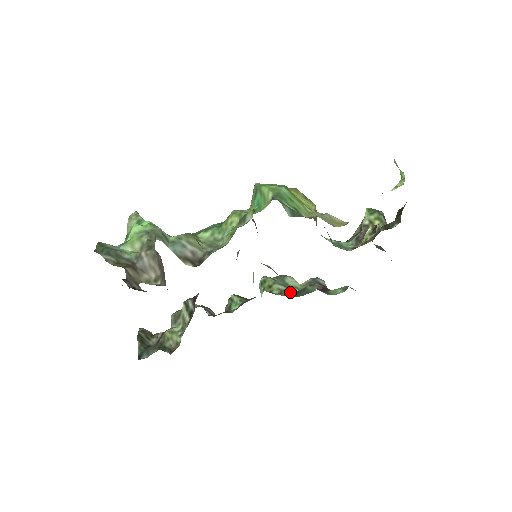
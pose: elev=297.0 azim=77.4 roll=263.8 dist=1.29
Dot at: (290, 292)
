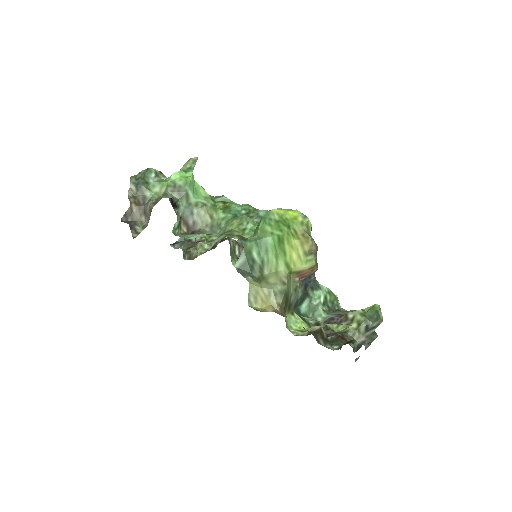
Dot at: occluded
